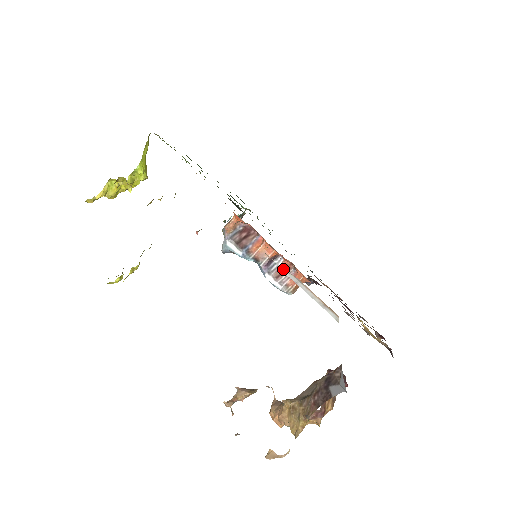
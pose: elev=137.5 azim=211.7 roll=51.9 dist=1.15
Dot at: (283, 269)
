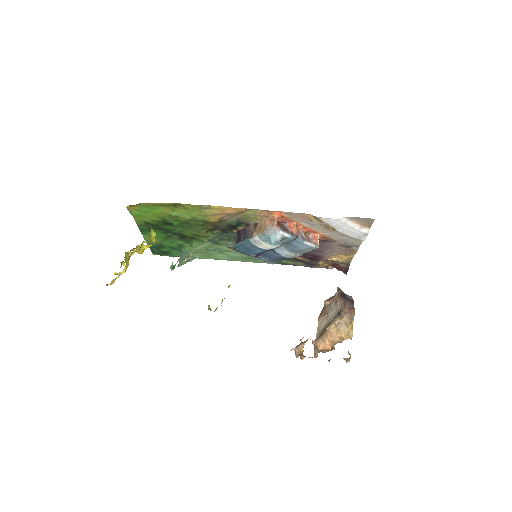
Dot at: (306, 237)
